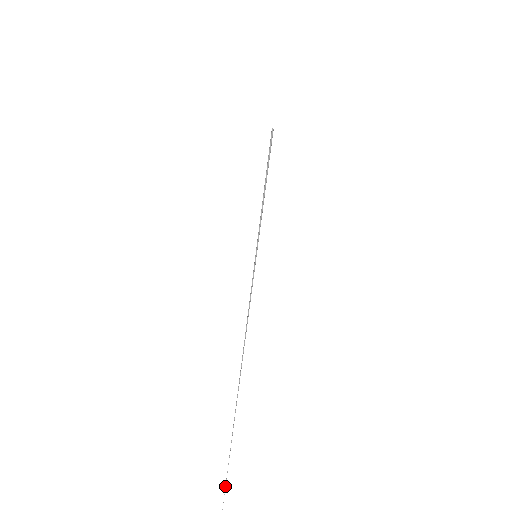
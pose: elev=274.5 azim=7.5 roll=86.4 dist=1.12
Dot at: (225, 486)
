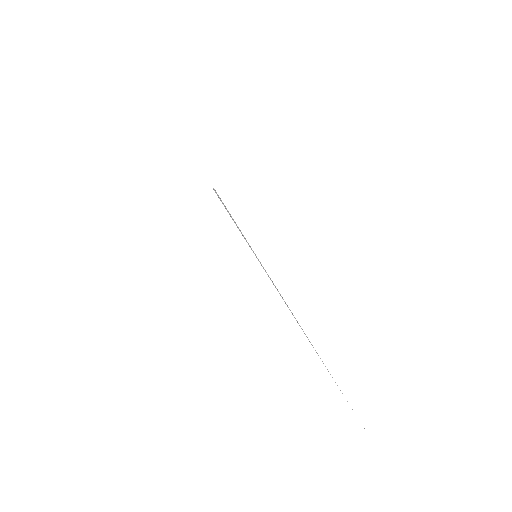
Dot at: occluded
